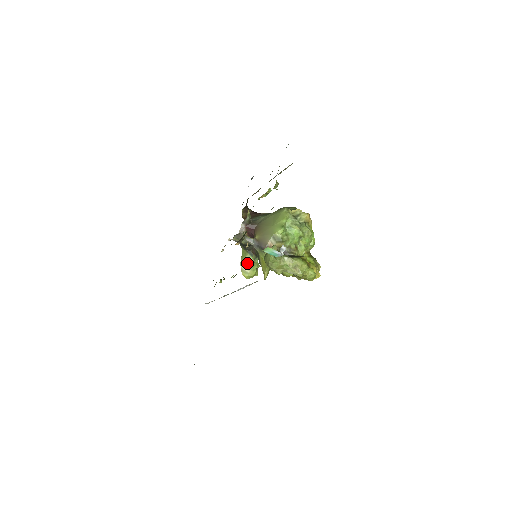
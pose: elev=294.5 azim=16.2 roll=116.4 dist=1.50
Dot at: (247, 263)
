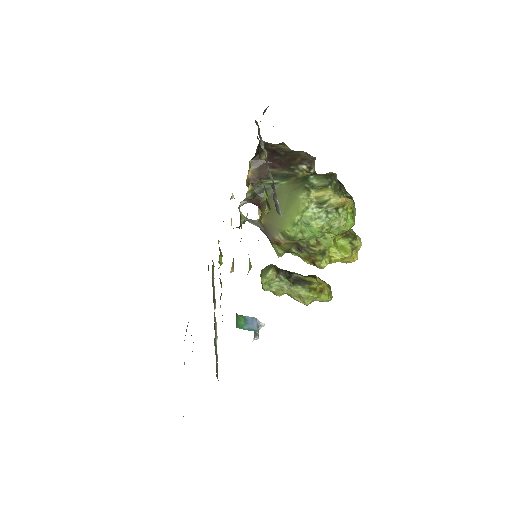
Dot at: occluded
